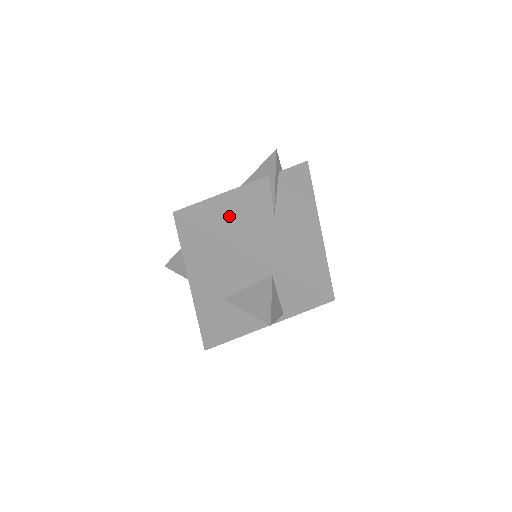
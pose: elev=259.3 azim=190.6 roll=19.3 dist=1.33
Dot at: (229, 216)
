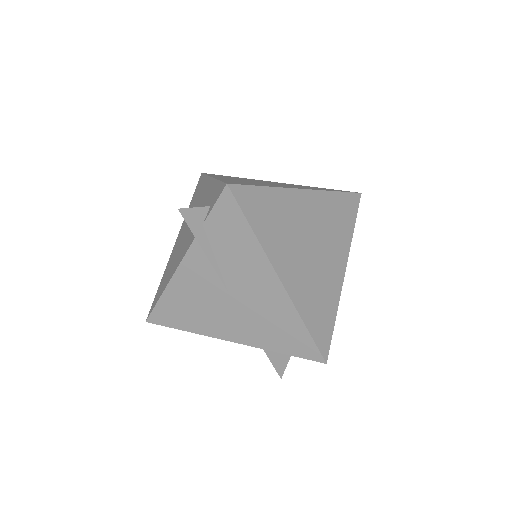
Dot at: (188, 308)
